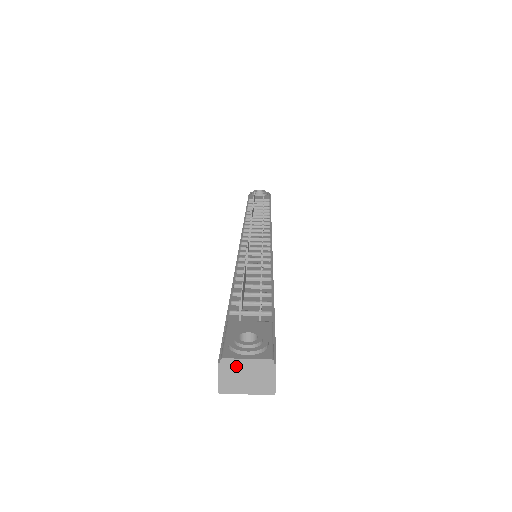
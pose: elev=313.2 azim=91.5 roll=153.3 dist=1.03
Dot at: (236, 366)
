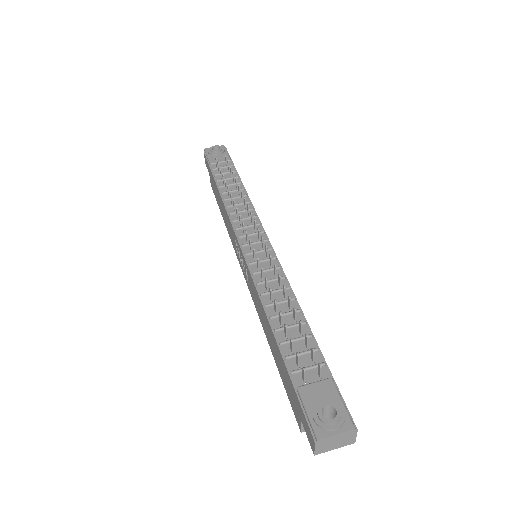
Dot at: (328, 440)
